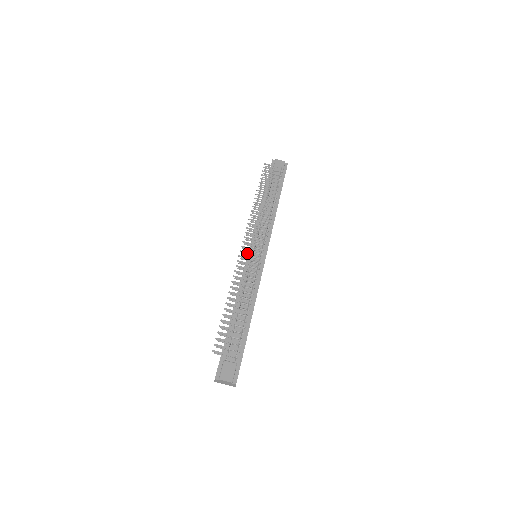
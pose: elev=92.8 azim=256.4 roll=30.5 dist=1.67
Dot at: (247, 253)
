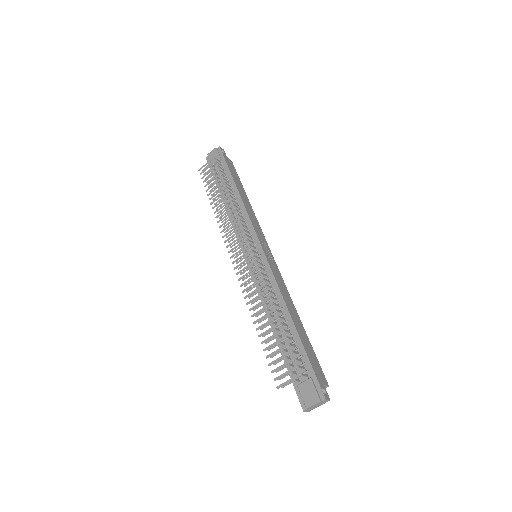
Dot at: (241, 265)
